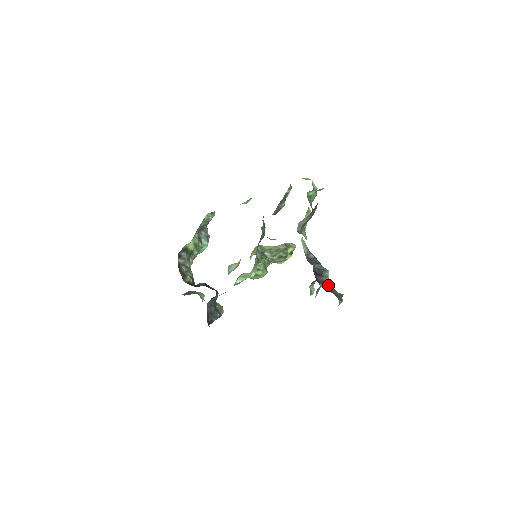
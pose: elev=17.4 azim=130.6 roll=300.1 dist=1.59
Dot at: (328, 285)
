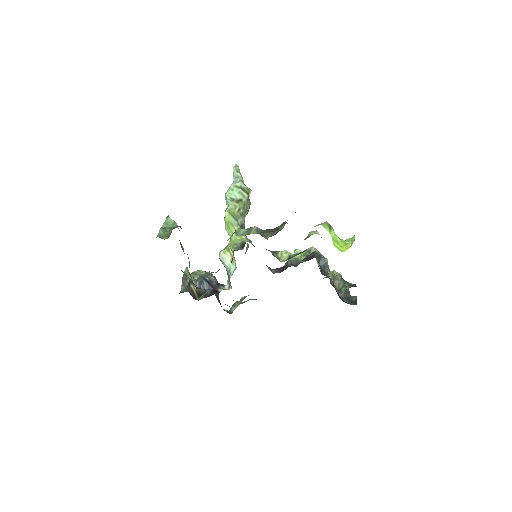
Dot at: occluded
